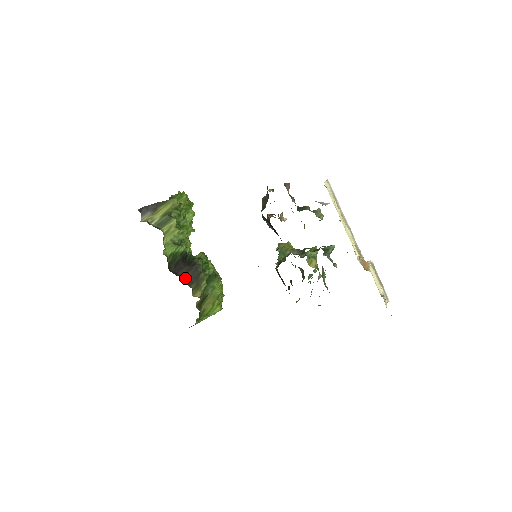
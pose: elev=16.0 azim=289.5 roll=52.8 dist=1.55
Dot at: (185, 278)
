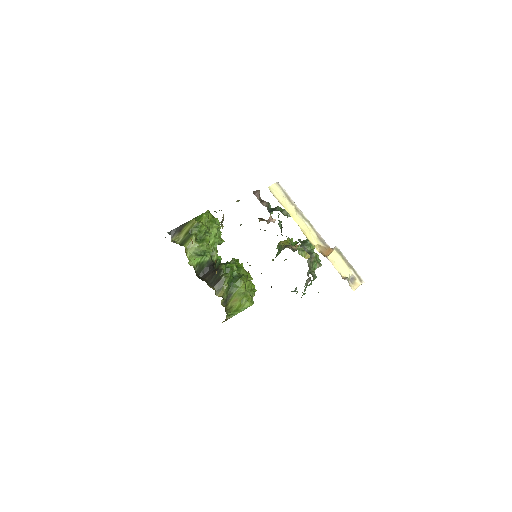
Dot at: (210, 282)
